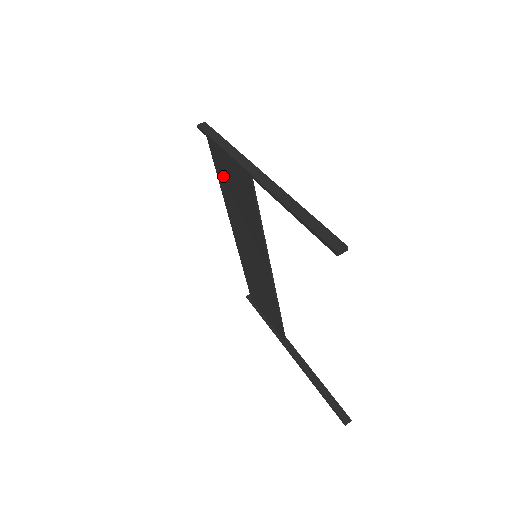
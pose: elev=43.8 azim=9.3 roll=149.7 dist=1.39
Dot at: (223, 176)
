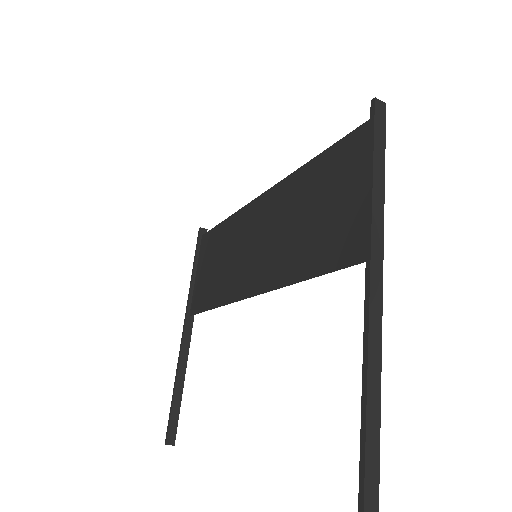
Dot at: (326, 173)
